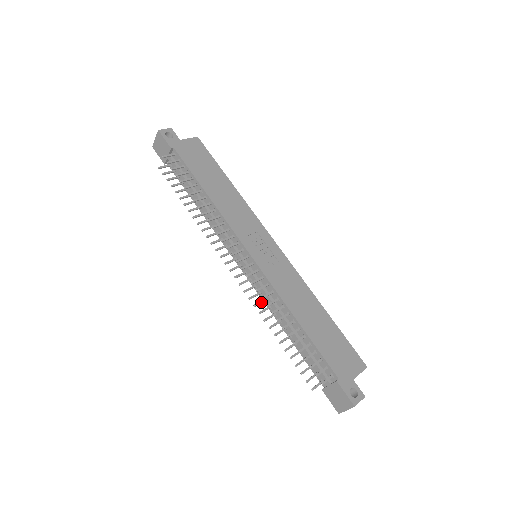
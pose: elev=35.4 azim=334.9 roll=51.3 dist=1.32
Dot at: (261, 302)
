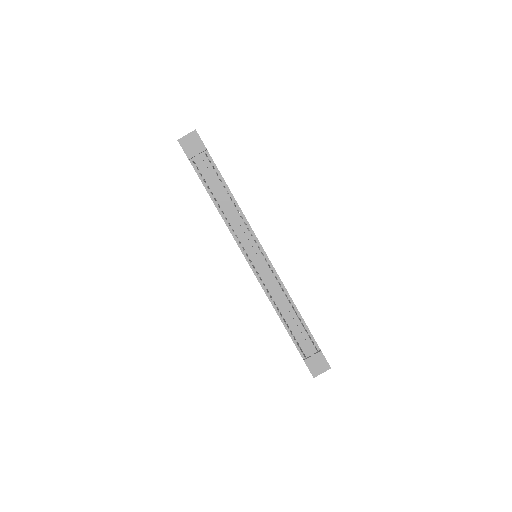
Dot at: occluded
